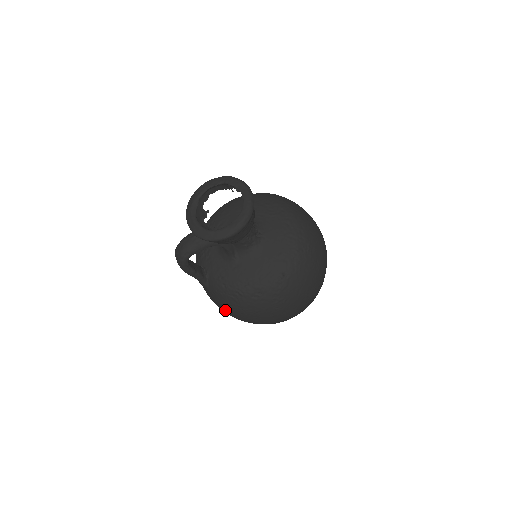
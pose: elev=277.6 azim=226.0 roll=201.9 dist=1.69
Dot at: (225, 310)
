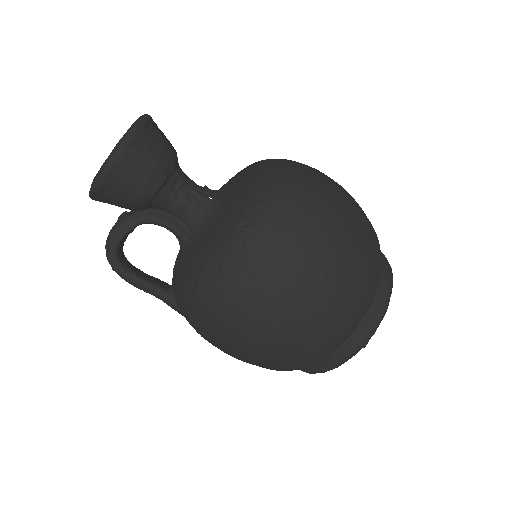
Dot at: (211, 339)
